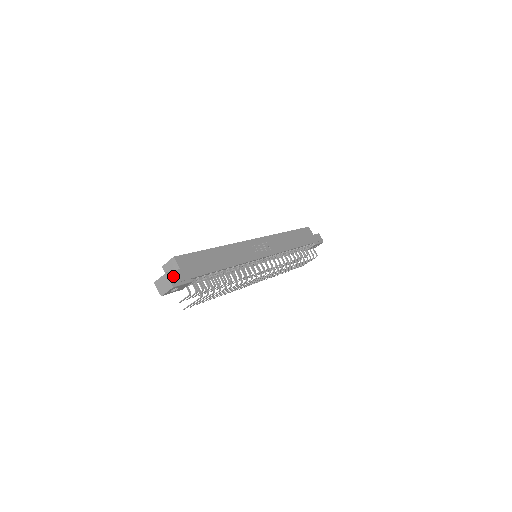
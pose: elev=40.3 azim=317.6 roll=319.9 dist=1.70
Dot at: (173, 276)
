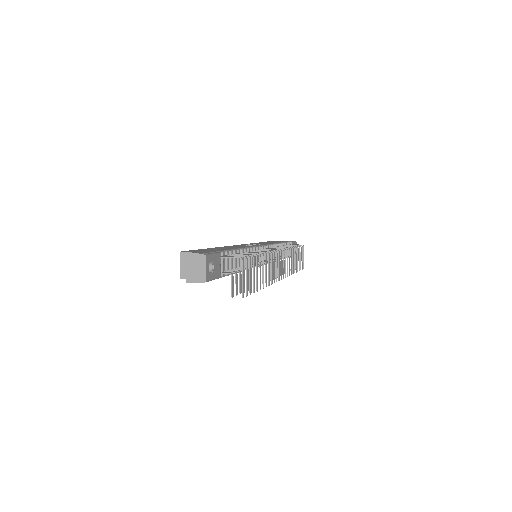
Dot at: occluded
